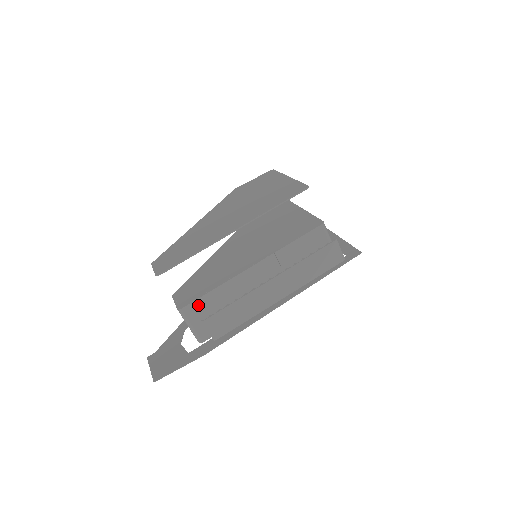
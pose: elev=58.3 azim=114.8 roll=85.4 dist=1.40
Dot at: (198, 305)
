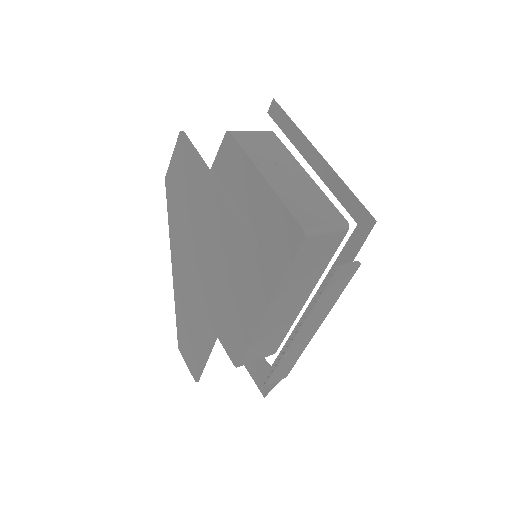
Dot at: (247, 356)
